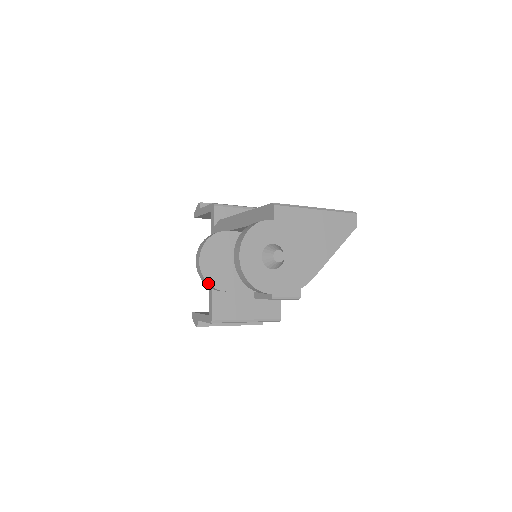
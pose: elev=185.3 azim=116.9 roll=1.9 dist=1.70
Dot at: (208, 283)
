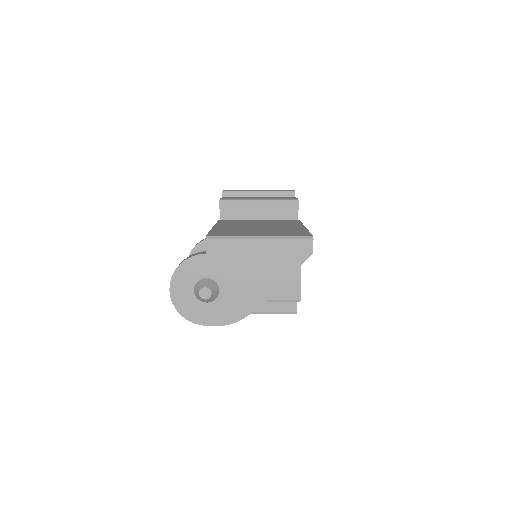
Dot at: occluded
